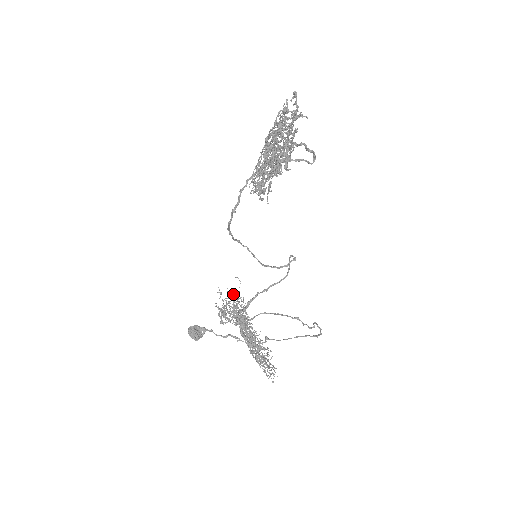
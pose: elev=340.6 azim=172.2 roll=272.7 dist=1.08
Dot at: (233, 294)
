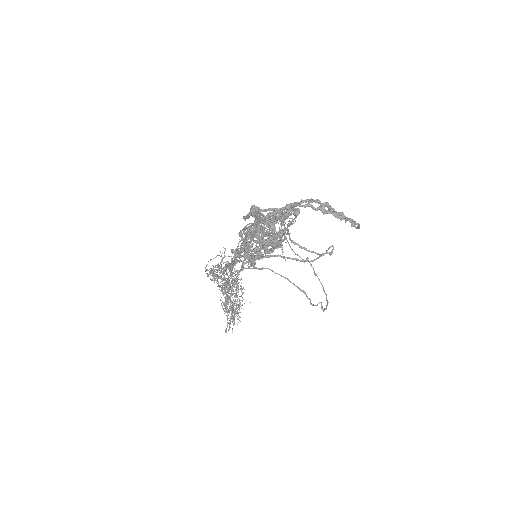
Dot at: (216, 272)
